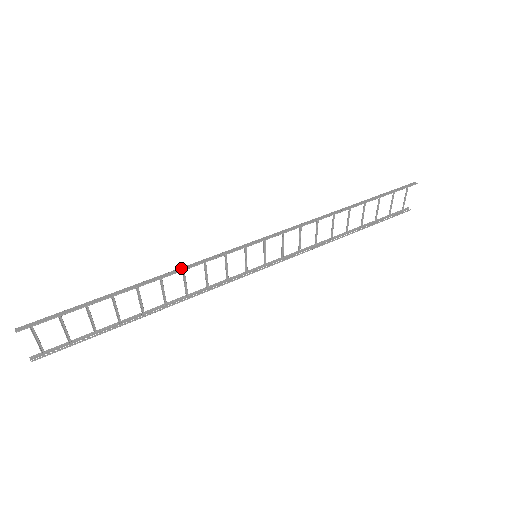
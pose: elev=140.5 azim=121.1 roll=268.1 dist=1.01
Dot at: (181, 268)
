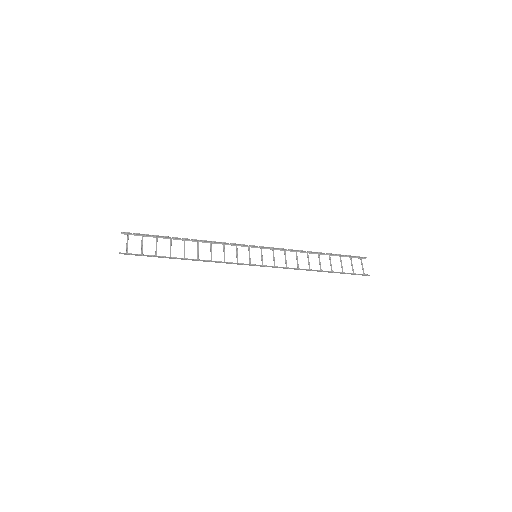
Dot at: (210, 242)
